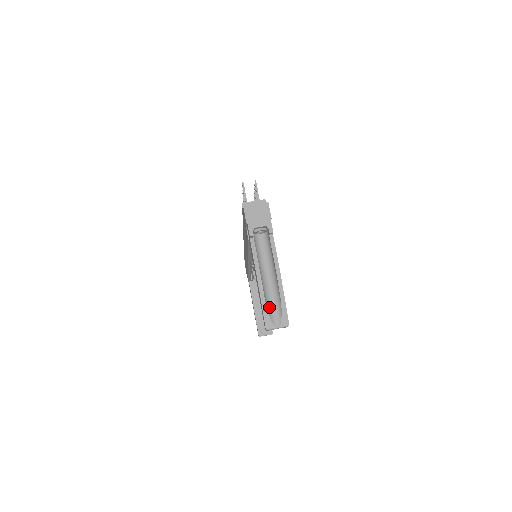
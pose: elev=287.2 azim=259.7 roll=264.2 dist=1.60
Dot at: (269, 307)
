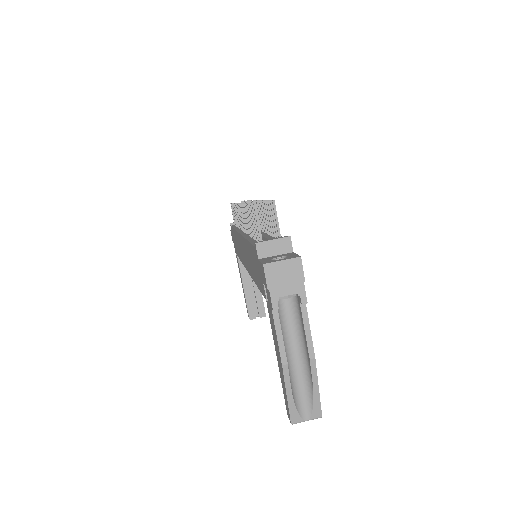
Dot at: (296, 396)
